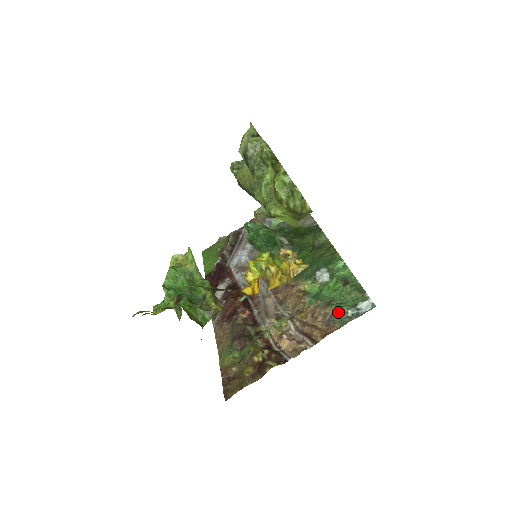
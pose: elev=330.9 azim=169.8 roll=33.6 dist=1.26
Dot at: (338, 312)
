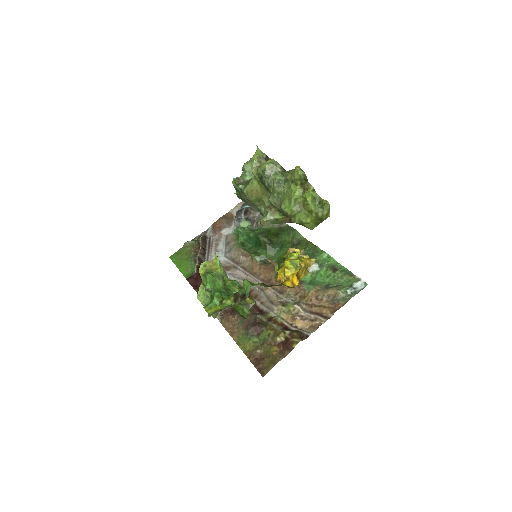
Dot at: (340, 292)
